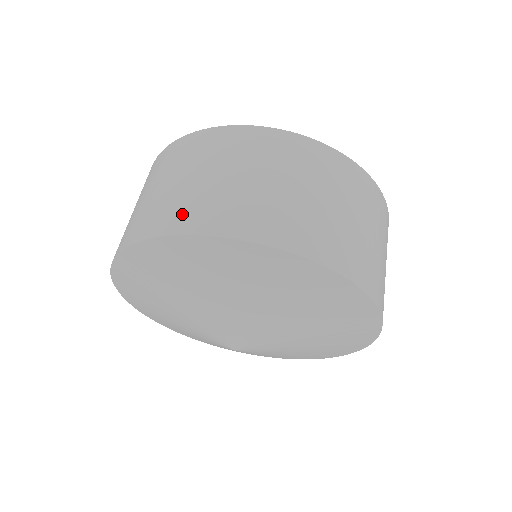
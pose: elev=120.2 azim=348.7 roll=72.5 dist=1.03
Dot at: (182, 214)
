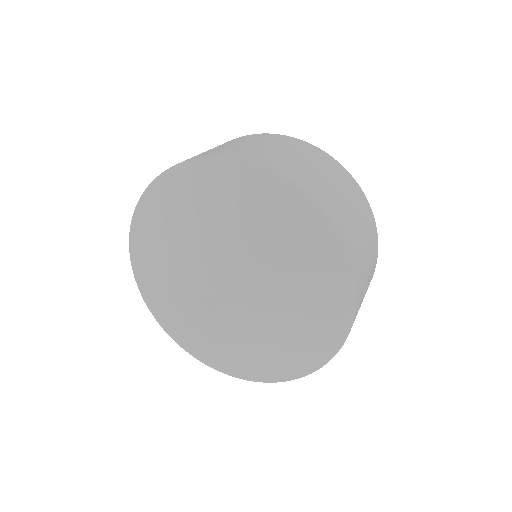
Dot at: (201, 154)
